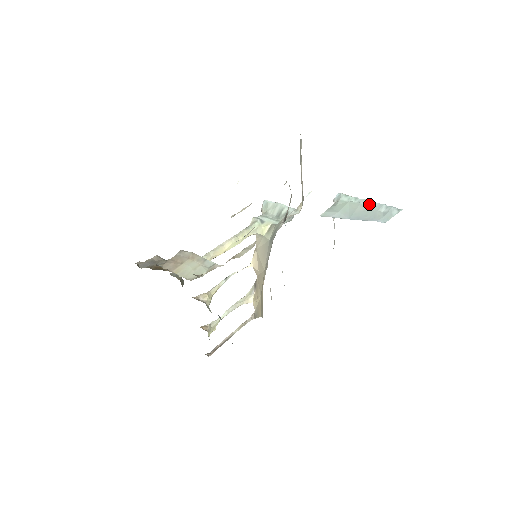
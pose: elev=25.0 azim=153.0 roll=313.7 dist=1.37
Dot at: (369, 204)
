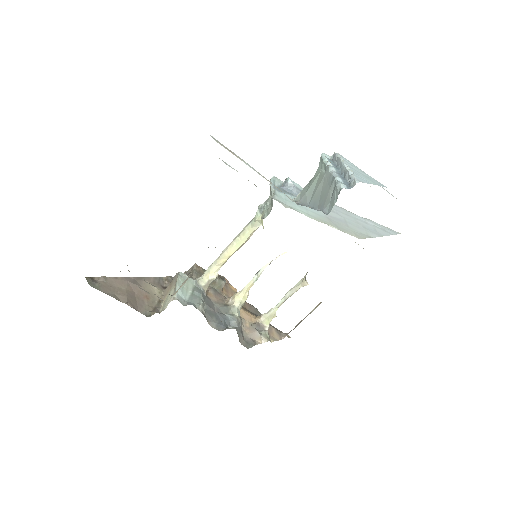
Dot at: (328, 177)
